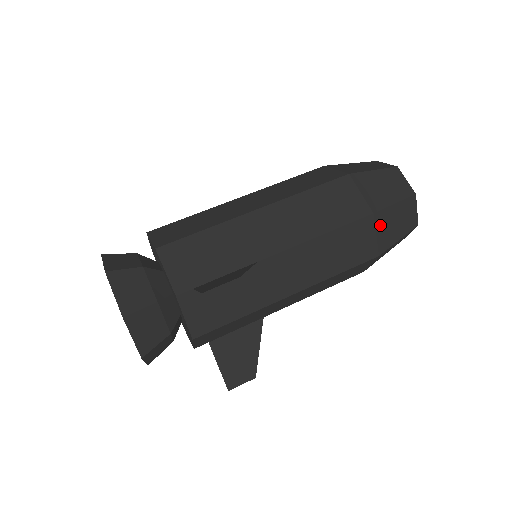
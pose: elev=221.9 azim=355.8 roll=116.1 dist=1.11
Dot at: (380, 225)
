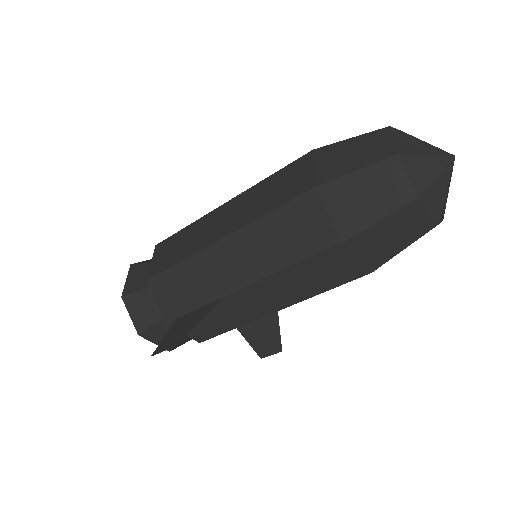
Dot at: (360, 248)
